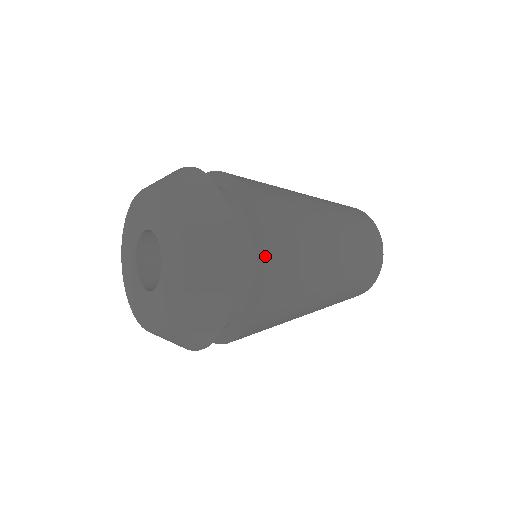
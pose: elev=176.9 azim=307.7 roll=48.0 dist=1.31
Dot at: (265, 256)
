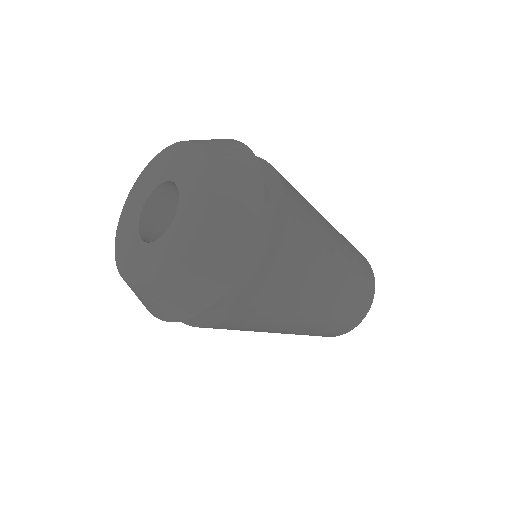
Dot at: (274, 169)
